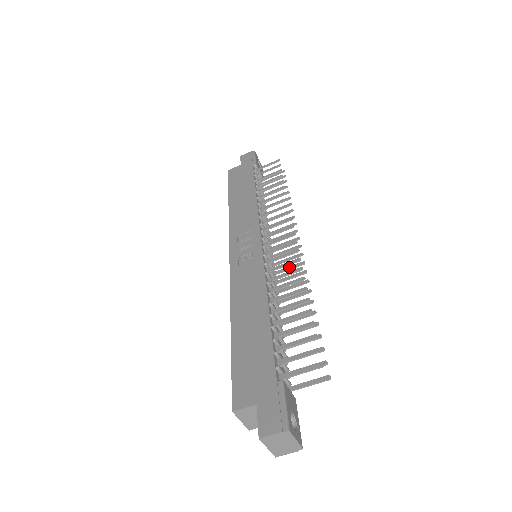
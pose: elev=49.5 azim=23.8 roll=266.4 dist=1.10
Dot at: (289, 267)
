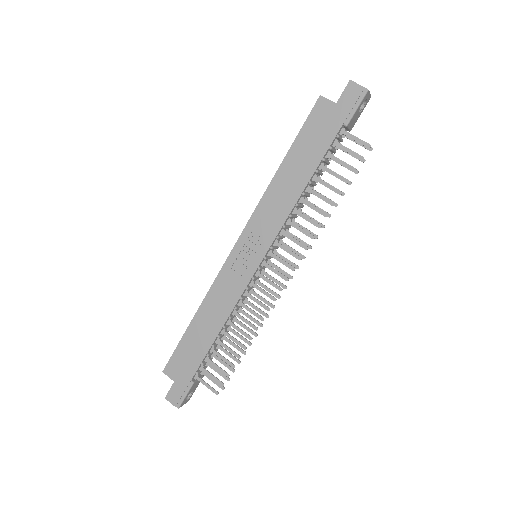
Dot at: (269, 289)
